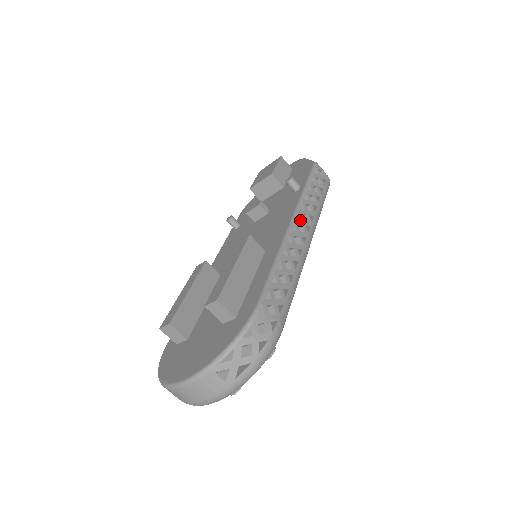
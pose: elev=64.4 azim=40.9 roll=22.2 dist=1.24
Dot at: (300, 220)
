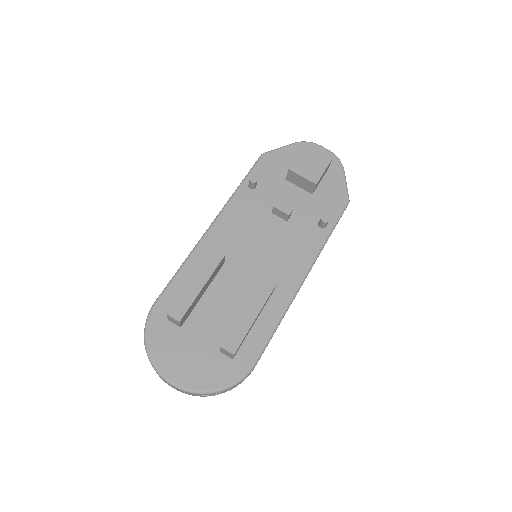
Dot at: occluded
